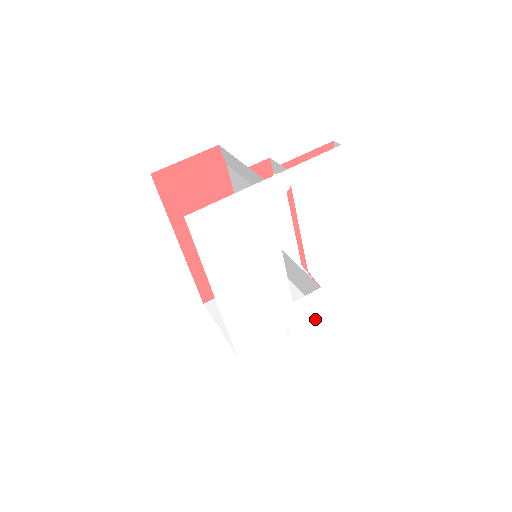
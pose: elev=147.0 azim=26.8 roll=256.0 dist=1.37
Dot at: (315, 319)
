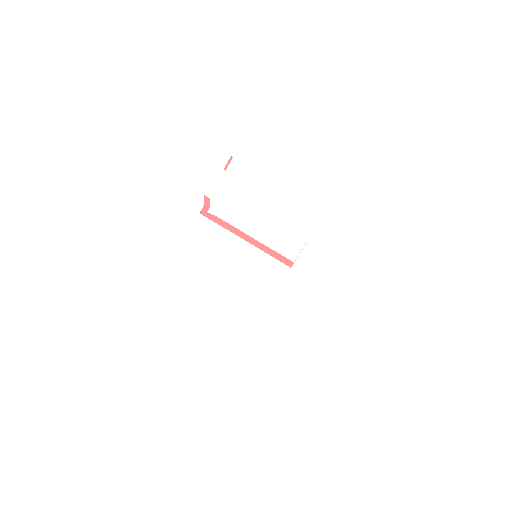
Dot at: (333, 270)
